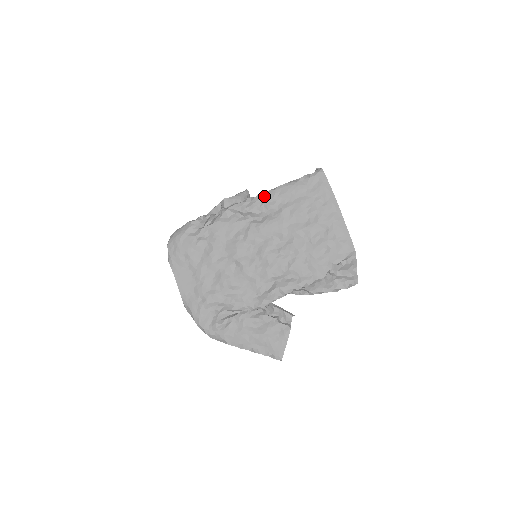
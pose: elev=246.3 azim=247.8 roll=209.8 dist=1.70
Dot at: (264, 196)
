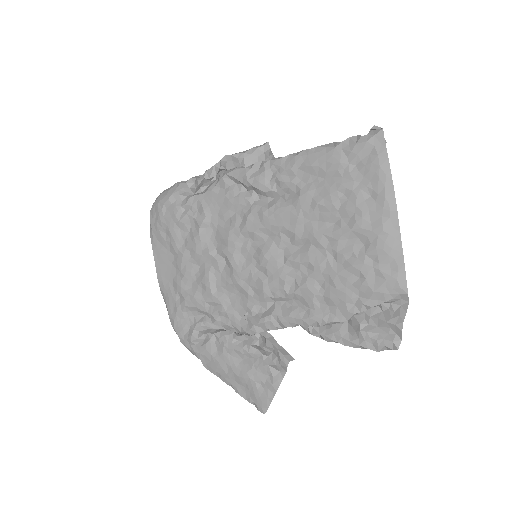
Dot at: (278, 164)
